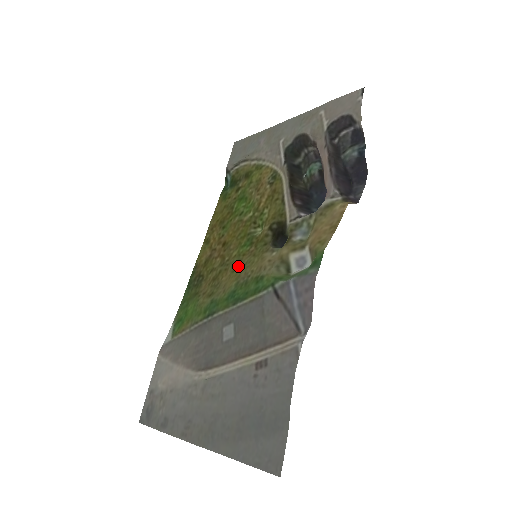
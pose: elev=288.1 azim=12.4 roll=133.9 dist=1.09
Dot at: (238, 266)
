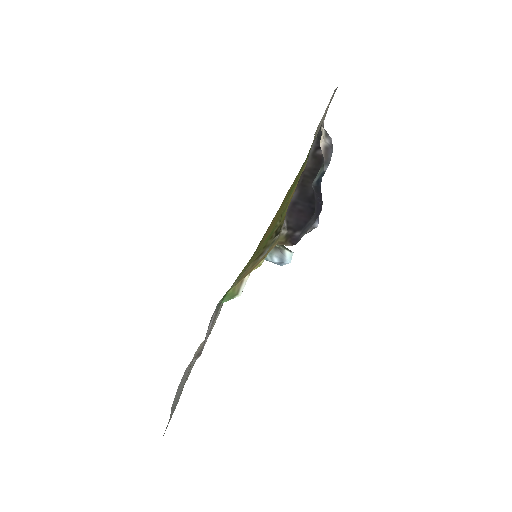
Dot at: (254, 257)
